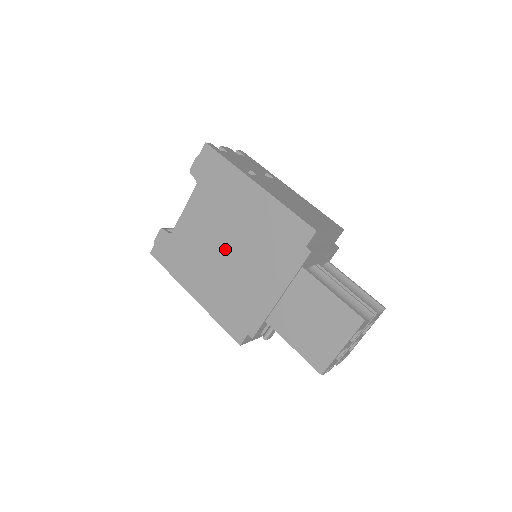
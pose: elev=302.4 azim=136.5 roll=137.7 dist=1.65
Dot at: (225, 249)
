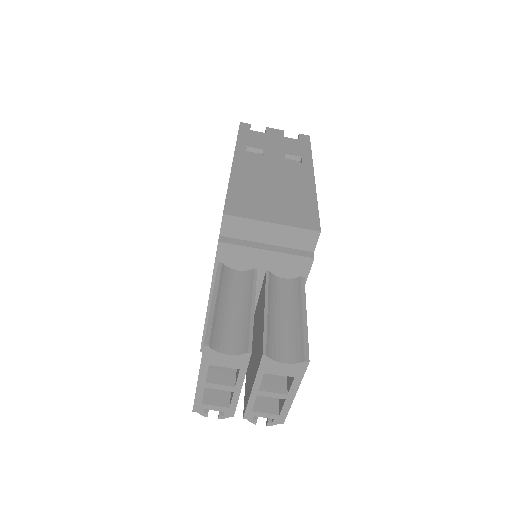
Dot at: occluded
